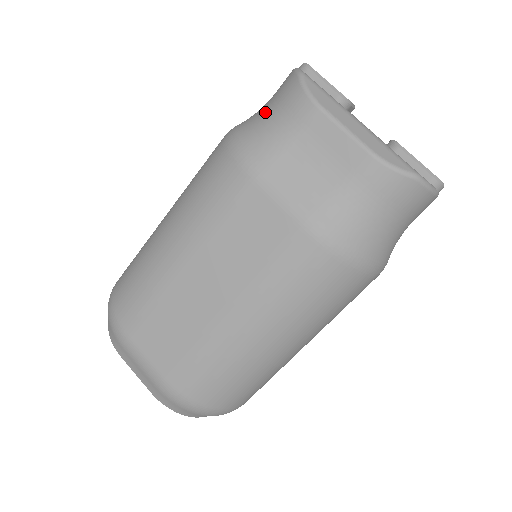
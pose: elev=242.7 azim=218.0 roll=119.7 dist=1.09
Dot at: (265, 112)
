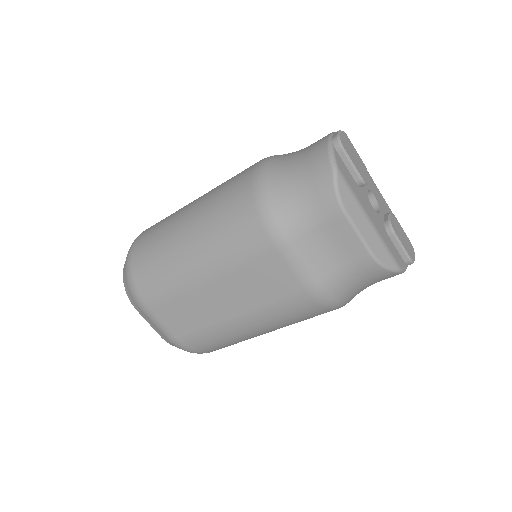
Dot at: (296, 186)
